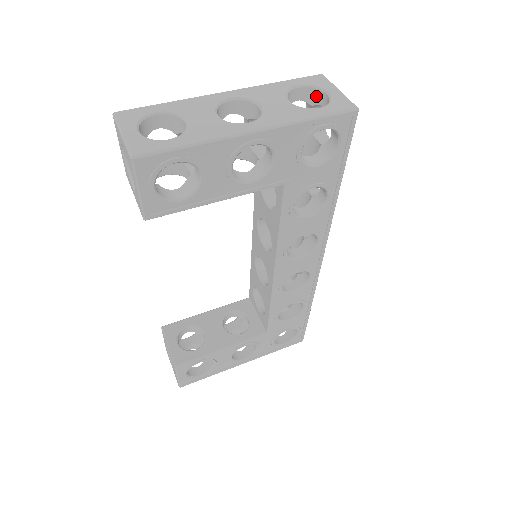
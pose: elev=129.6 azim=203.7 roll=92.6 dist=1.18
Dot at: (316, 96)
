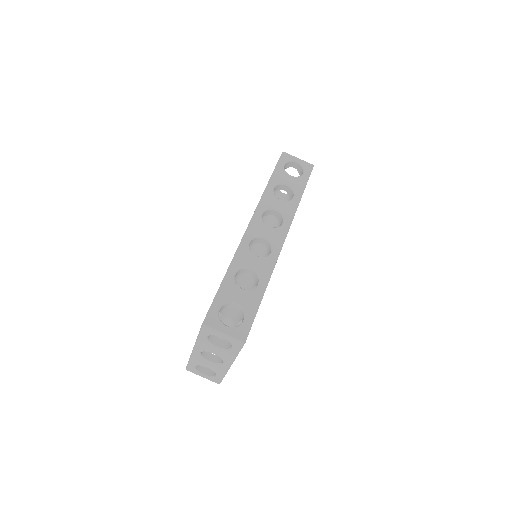
Dot at: occluded
